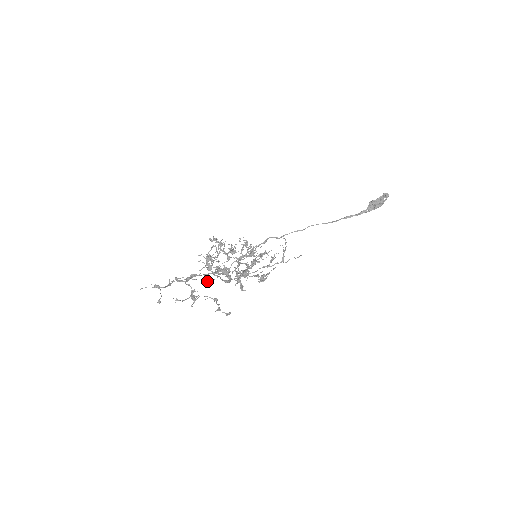
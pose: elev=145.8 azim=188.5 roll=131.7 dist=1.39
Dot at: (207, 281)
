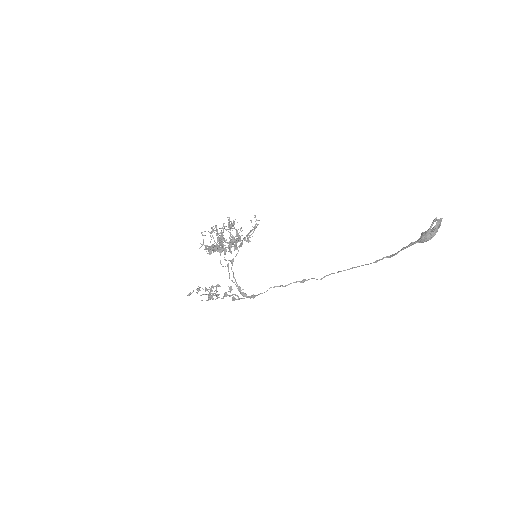
Dot at: (230, 291)
